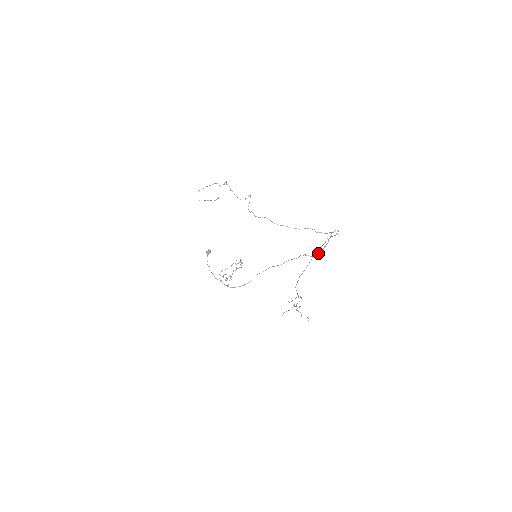
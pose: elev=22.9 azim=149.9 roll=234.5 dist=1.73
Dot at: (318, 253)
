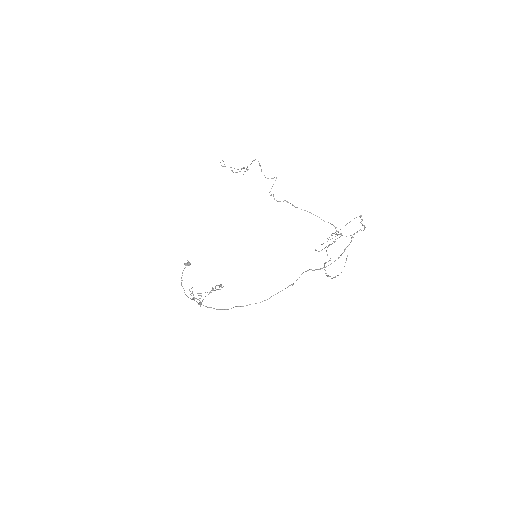
Dot at: occluded
